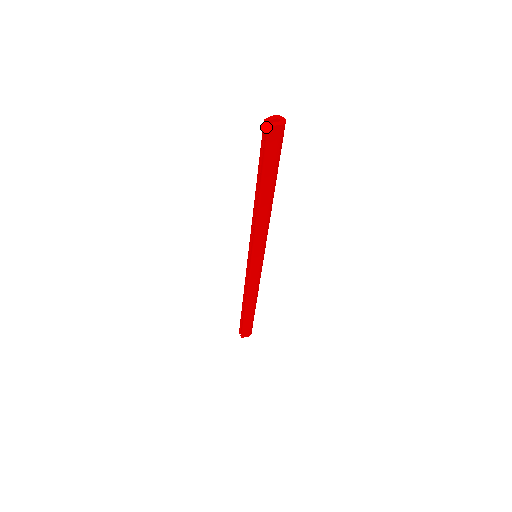
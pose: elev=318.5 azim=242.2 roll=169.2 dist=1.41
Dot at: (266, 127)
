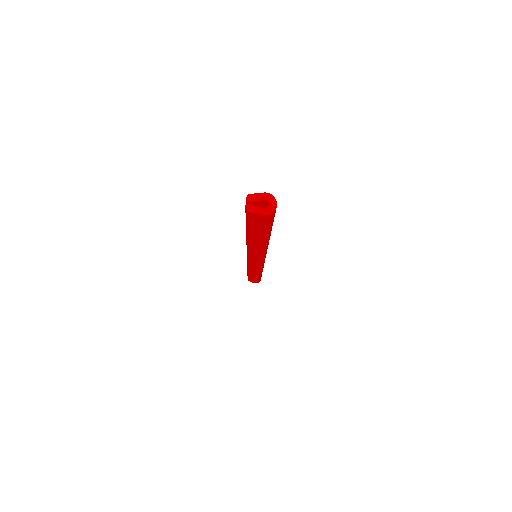
Dot at: (245, 206)
